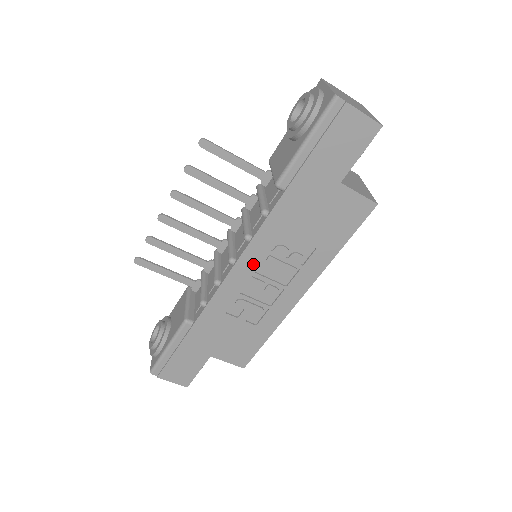
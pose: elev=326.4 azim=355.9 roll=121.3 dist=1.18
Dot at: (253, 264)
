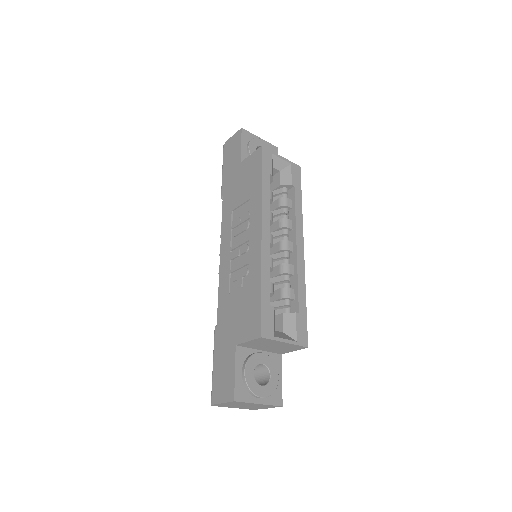
Dot at: (228, 245)
